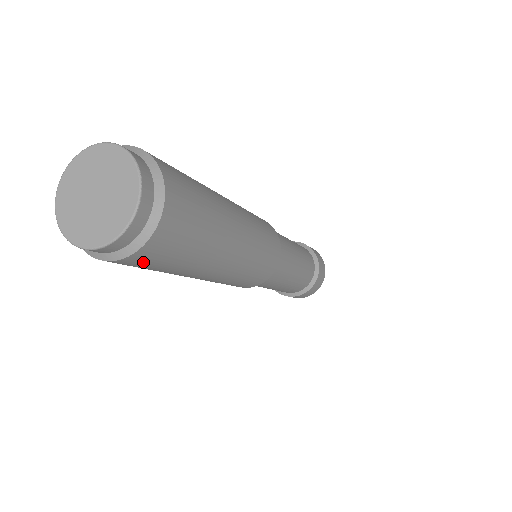
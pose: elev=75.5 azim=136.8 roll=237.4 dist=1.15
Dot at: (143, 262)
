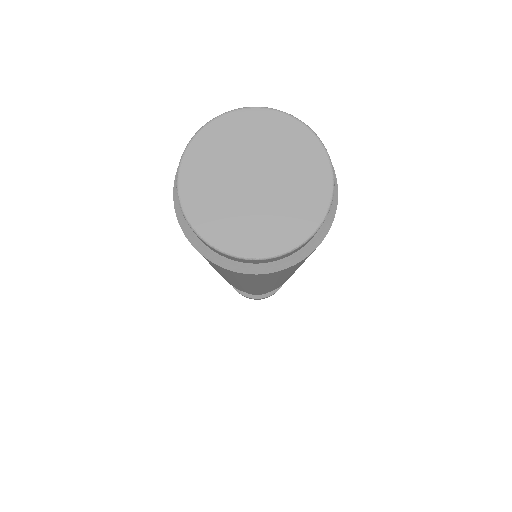
Dot at: (221, 269)
